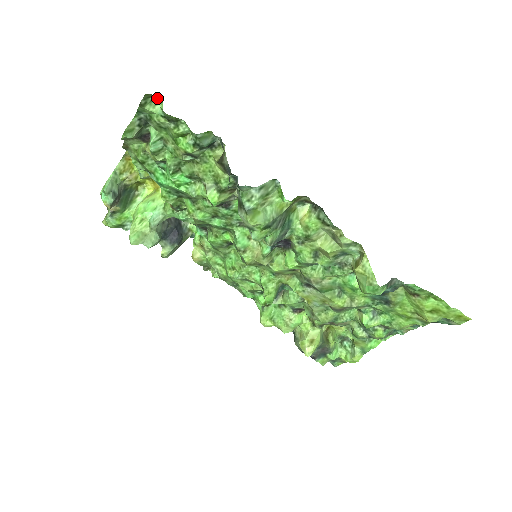
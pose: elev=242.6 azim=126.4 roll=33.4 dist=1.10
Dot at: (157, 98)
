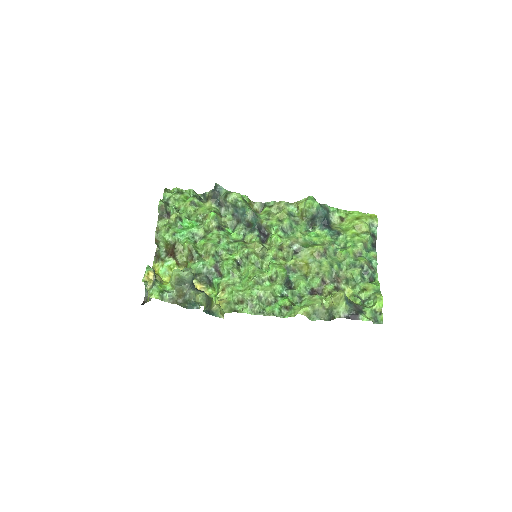
Dot at: (170, 191)
